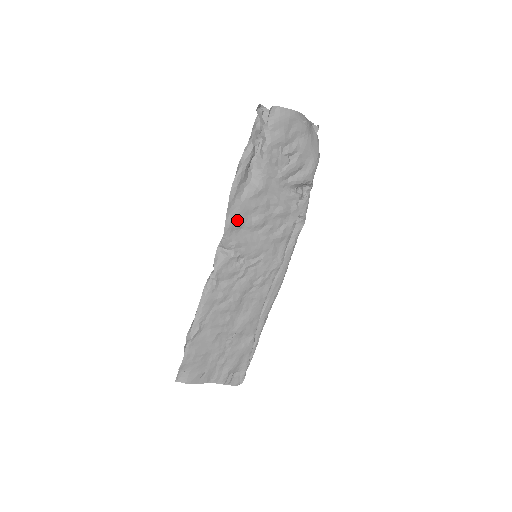
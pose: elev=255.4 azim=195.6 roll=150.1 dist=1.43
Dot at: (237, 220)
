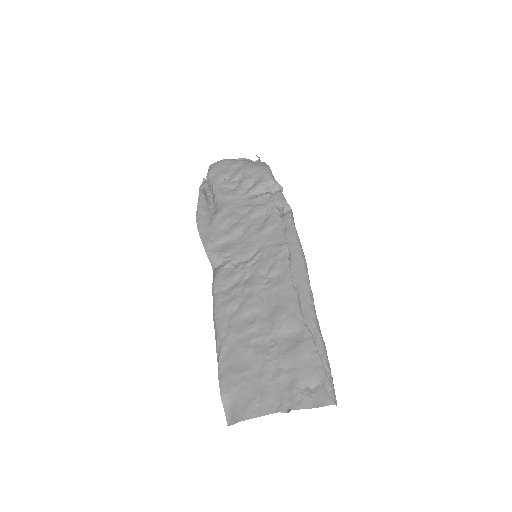
Dot at: (214, 238)
